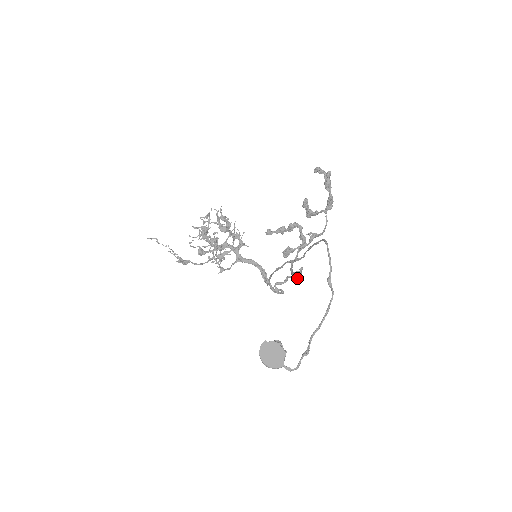
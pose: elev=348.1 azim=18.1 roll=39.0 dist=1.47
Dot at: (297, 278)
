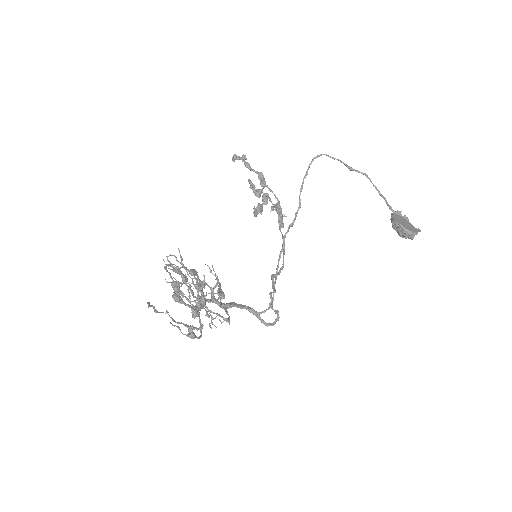
Dot at: (275, 292)
